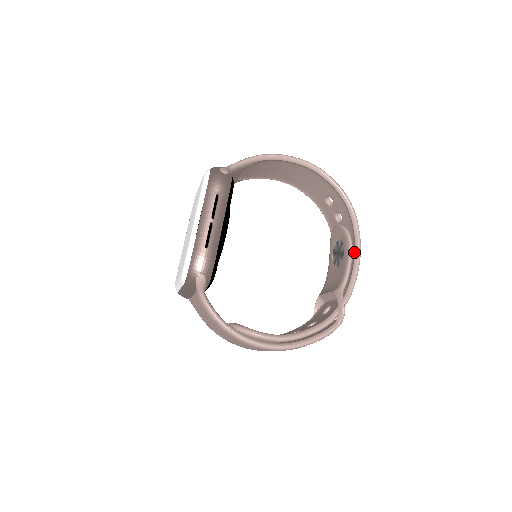
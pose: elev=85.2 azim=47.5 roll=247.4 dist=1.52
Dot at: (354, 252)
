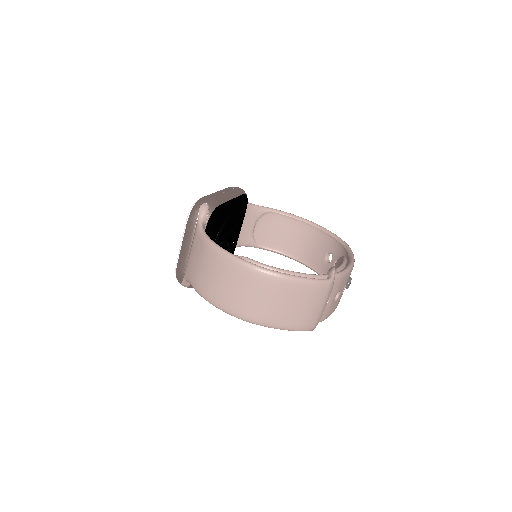
Dot at: occluded
